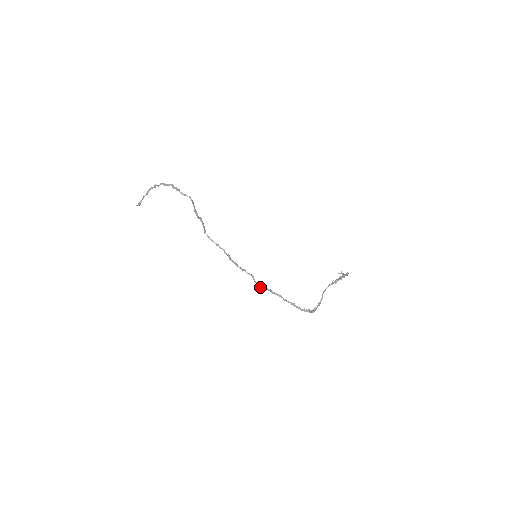
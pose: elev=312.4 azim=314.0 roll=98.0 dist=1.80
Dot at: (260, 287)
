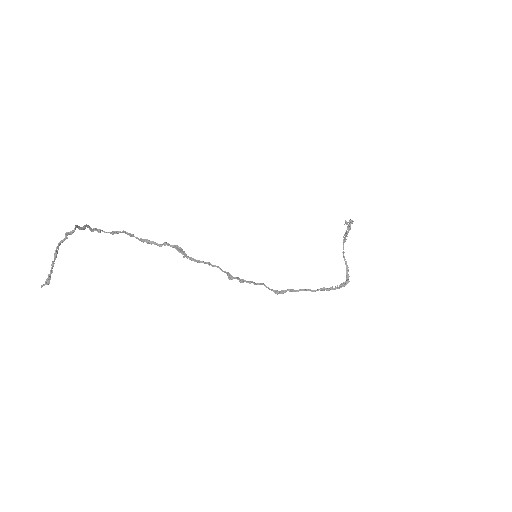
Dot at: (279, 293)
